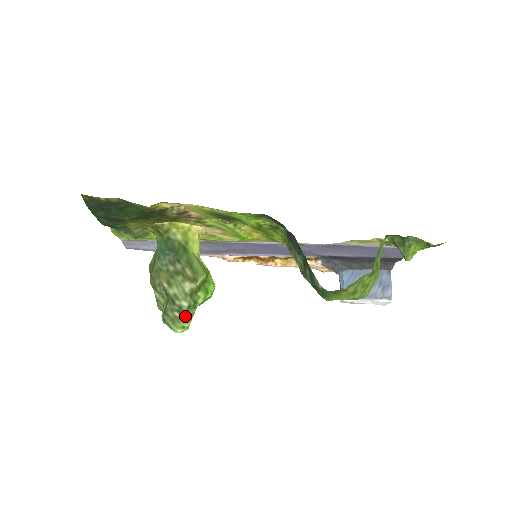
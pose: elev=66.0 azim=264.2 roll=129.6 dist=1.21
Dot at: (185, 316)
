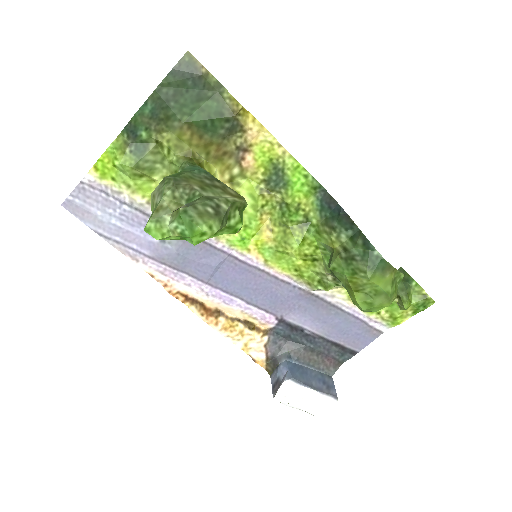
Dot at: (221, 216)
